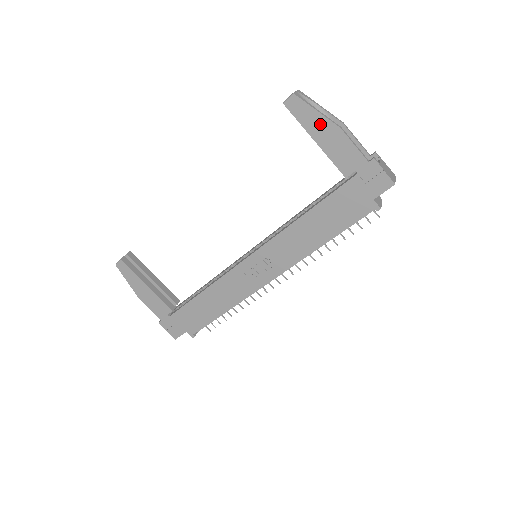
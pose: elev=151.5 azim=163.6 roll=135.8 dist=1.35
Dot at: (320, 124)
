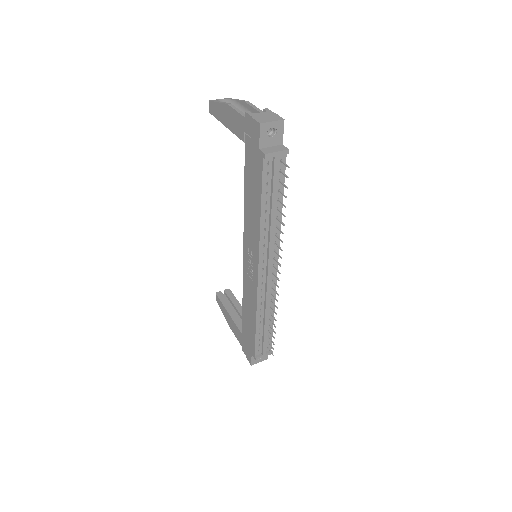
Dot at: (222, 111)
